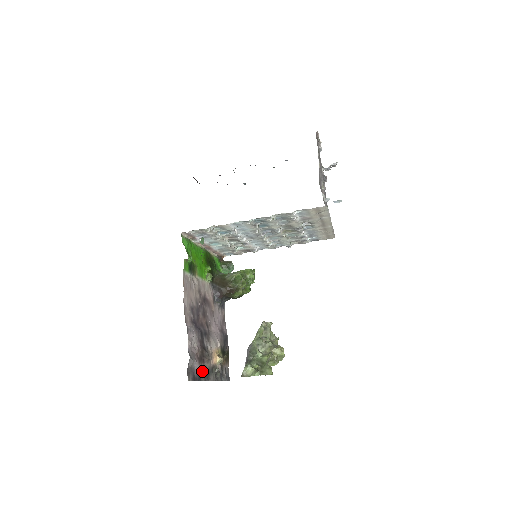
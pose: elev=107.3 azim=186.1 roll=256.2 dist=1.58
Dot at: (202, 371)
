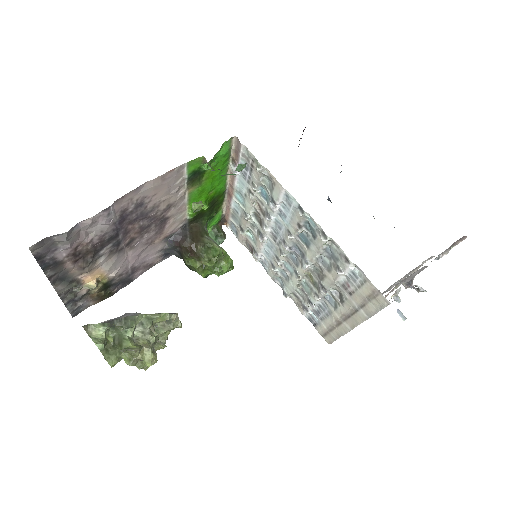
Dot at: (60, 266)
